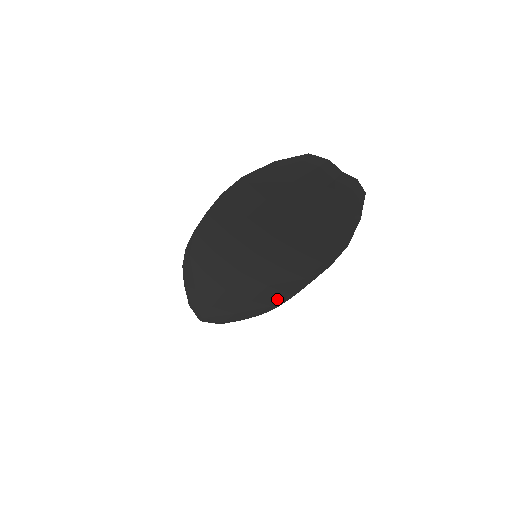
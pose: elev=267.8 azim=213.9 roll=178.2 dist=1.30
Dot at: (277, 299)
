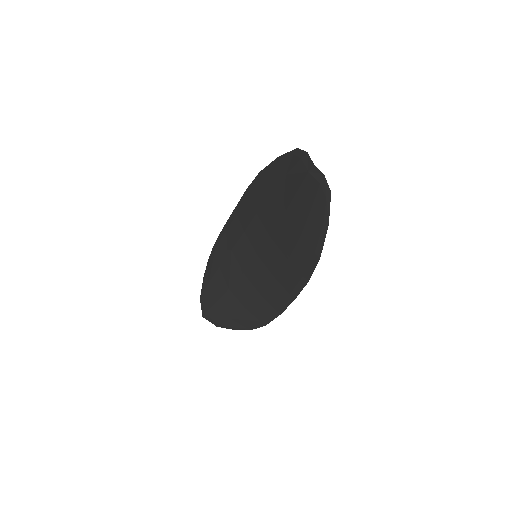
Dot at: (266, 314)
